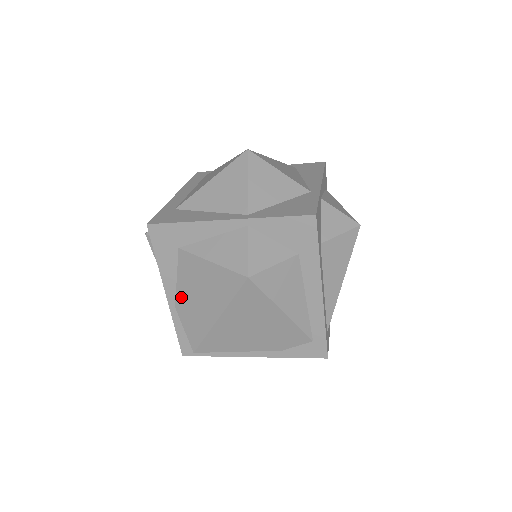
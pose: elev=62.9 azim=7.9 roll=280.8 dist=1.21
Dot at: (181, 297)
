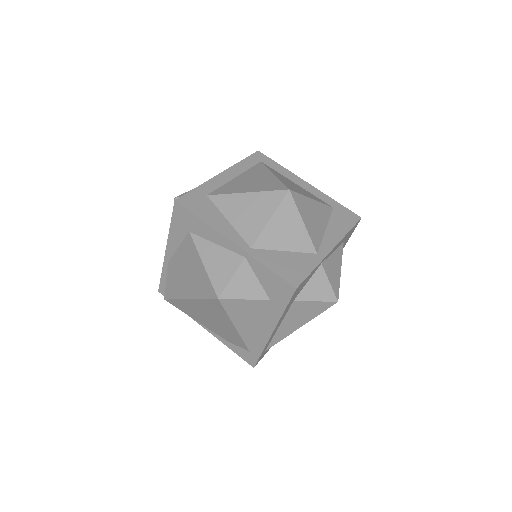
Dot at: (175, 261)
